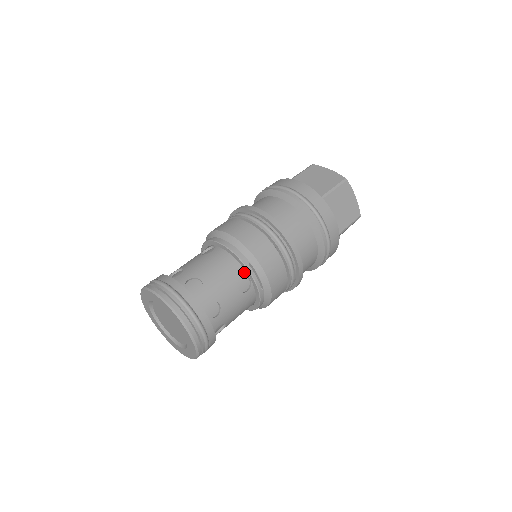
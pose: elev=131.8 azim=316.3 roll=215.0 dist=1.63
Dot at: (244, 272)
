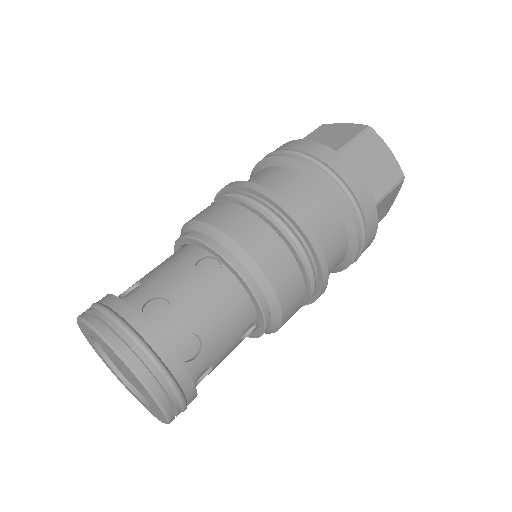
Dot at: (255, 318)
